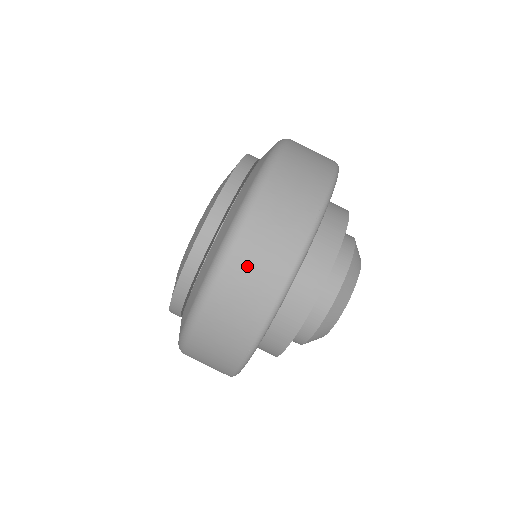
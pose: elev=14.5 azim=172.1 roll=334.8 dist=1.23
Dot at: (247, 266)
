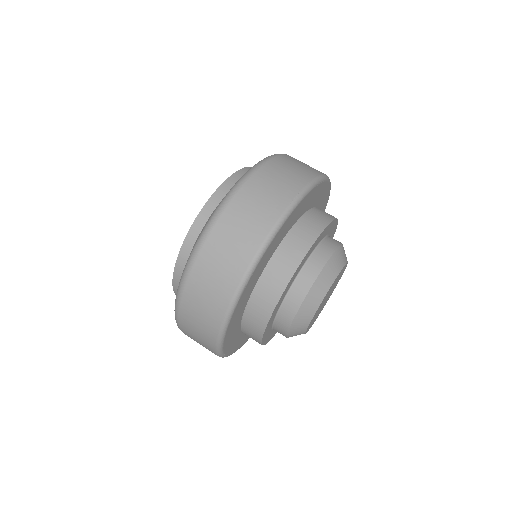
Dot at: (192, 337)
